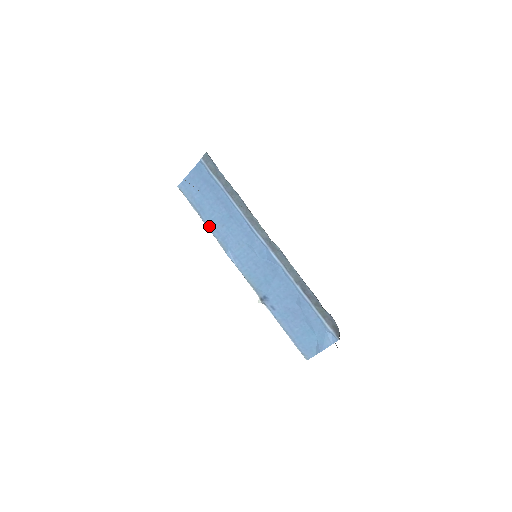
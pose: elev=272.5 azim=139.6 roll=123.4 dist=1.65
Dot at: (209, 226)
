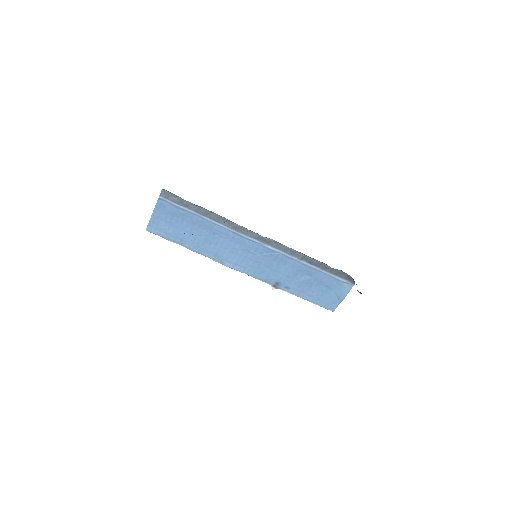
Dot at: (196, 250)
